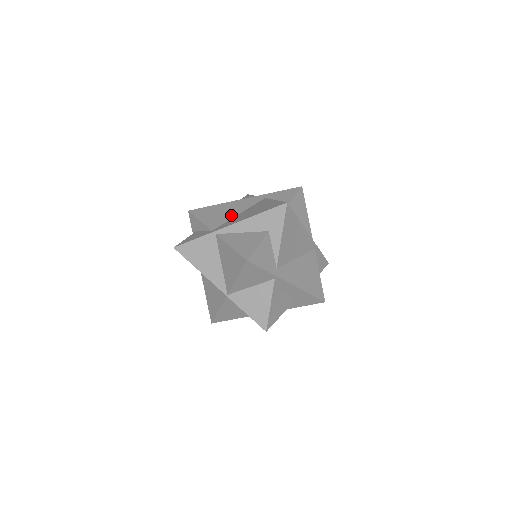
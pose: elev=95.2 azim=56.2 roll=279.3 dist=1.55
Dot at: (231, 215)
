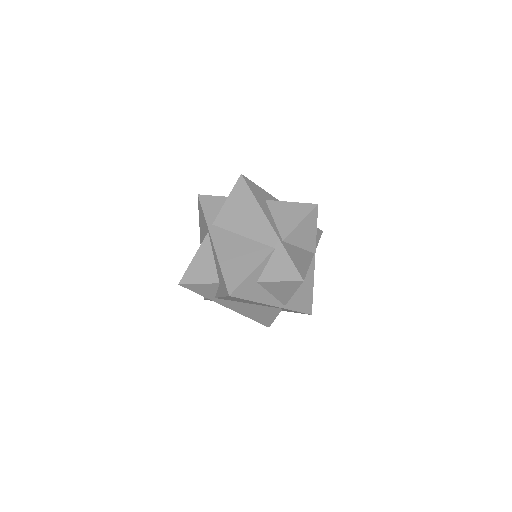
Dot at: (239, 228)
